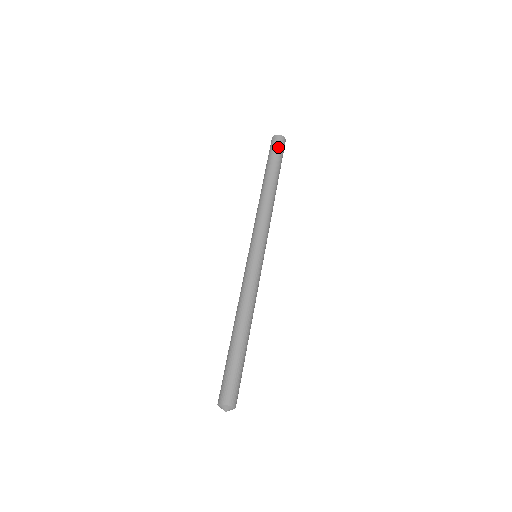
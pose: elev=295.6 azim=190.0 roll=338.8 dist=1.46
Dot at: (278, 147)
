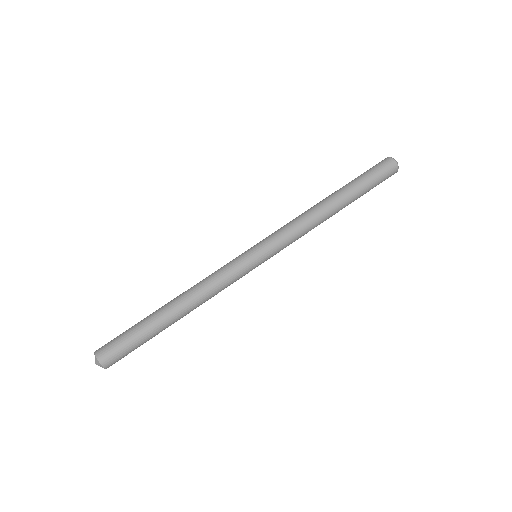
Dot at: (377, 167)
